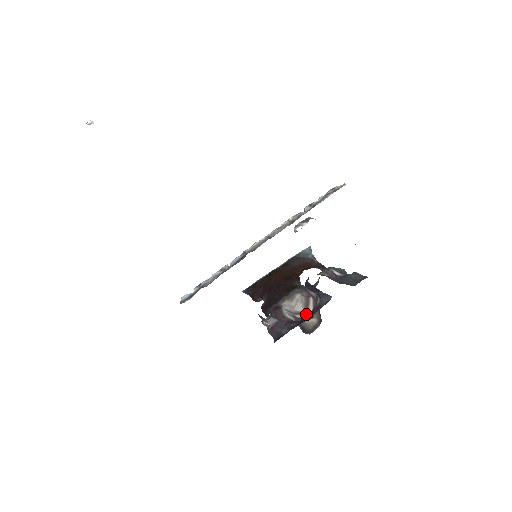
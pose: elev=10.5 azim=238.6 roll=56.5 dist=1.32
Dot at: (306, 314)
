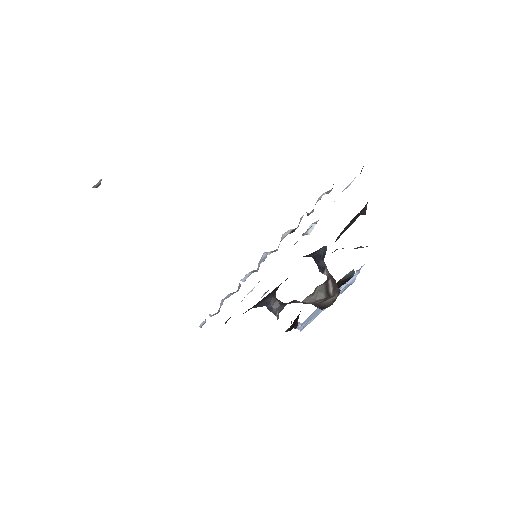
Dot at: (327, 297)
